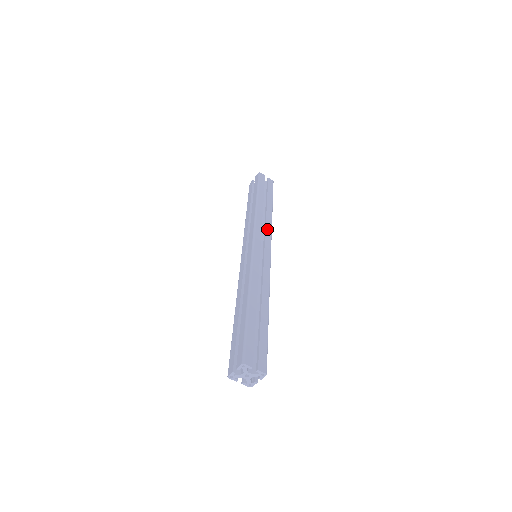
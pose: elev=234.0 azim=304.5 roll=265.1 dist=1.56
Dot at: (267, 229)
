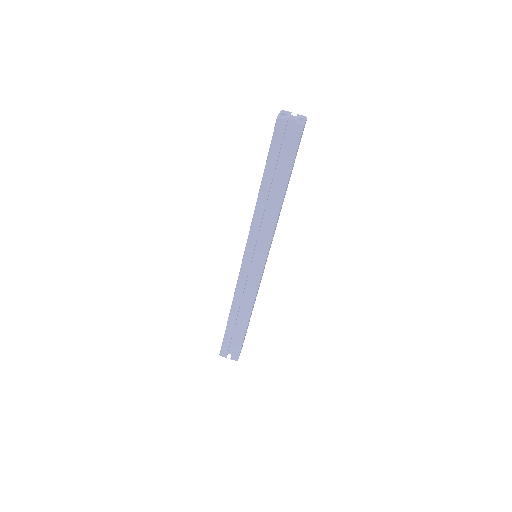
Dot at: occluded
